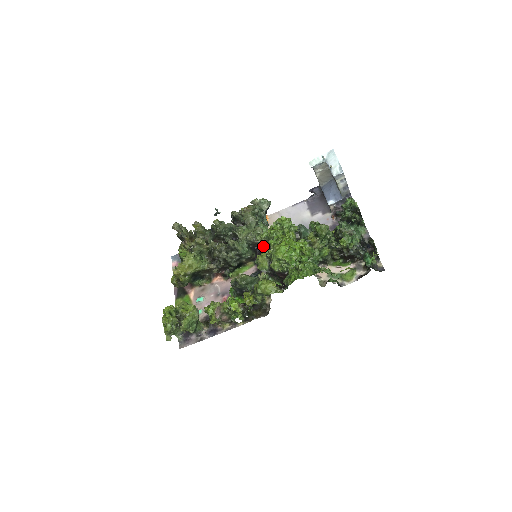
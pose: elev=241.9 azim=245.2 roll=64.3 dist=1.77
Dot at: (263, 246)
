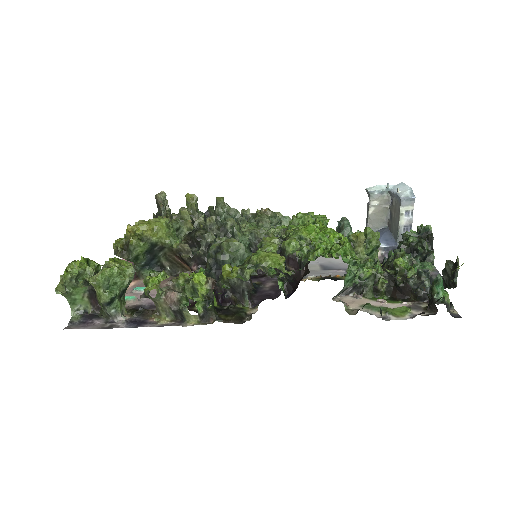
Dot at: occluded
